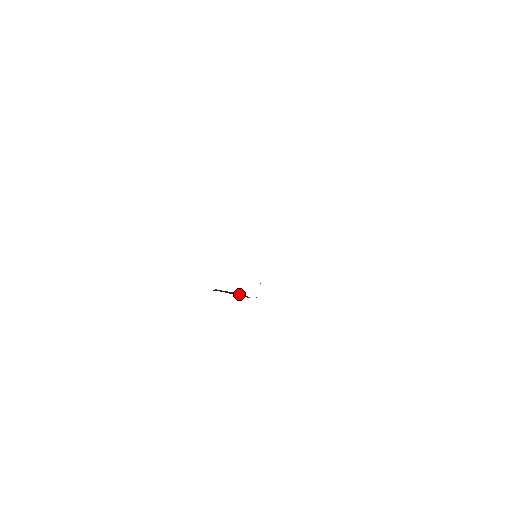
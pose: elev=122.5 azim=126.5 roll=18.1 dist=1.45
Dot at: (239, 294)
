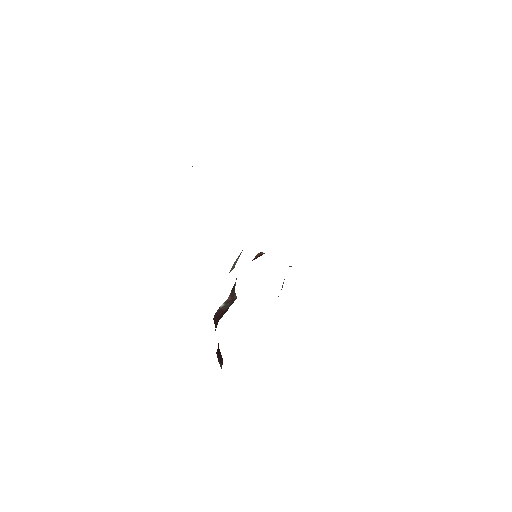
Dot at: occluded
